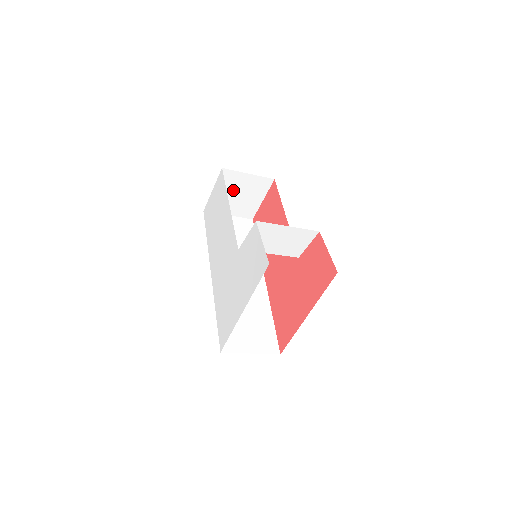
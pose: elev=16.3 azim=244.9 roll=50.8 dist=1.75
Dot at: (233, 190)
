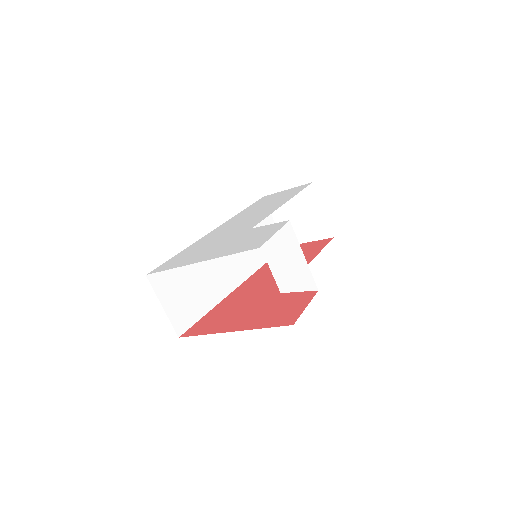
Dot at: (300, 208)
